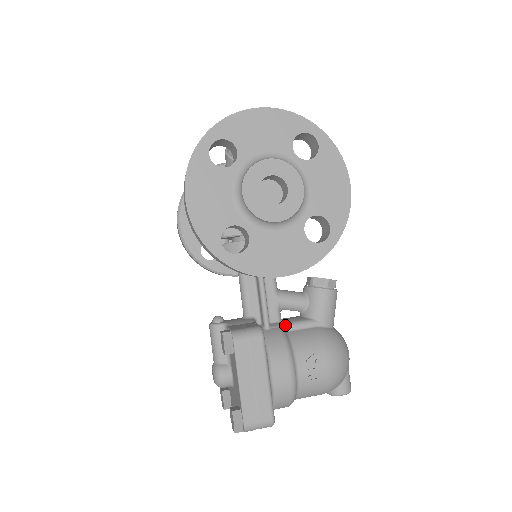
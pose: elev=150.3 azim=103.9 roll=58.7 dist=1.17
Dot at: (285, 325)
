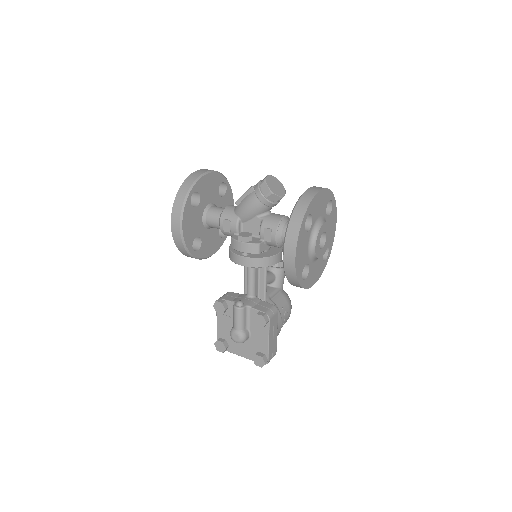
Dot at: (270, 296)
